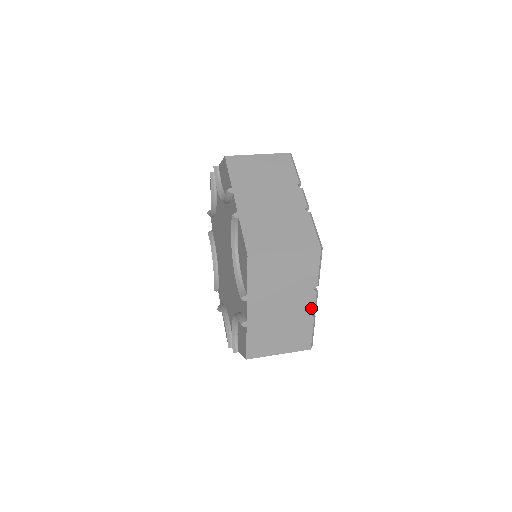
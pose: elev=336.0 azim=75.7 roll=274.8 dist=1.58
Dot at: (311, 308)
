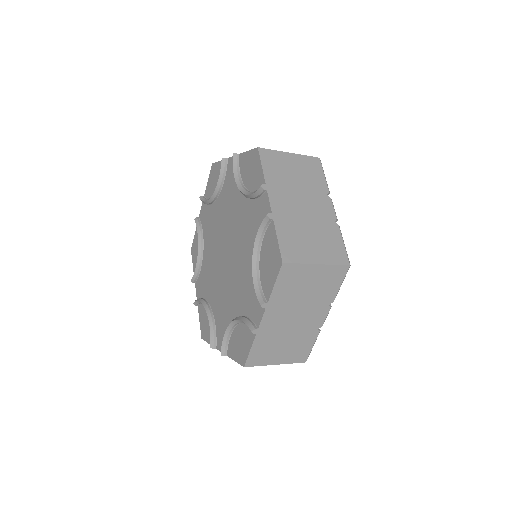
Dot at: (320, 322)
